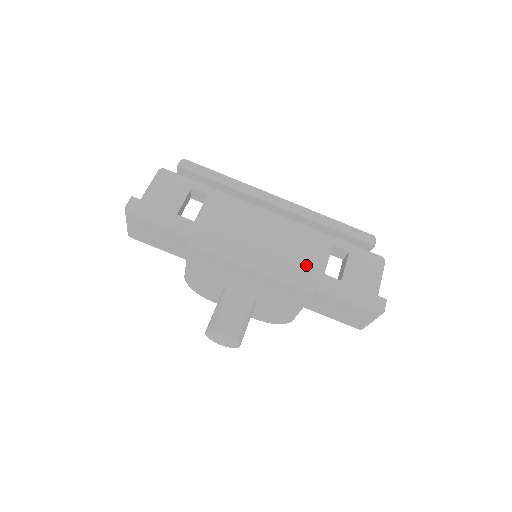
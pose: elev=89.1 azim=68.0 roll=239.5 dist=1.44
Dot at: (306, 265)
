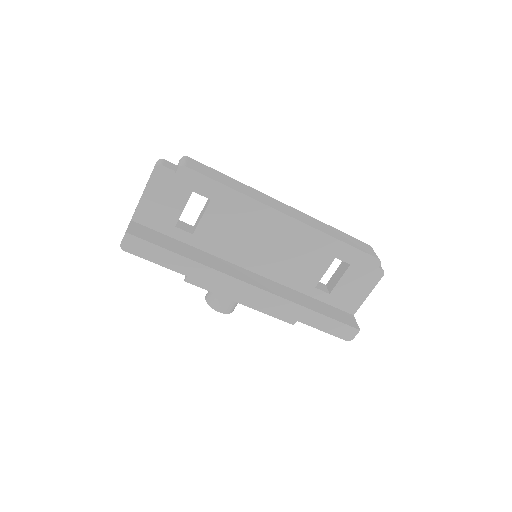
Dot at: (301, 277)
